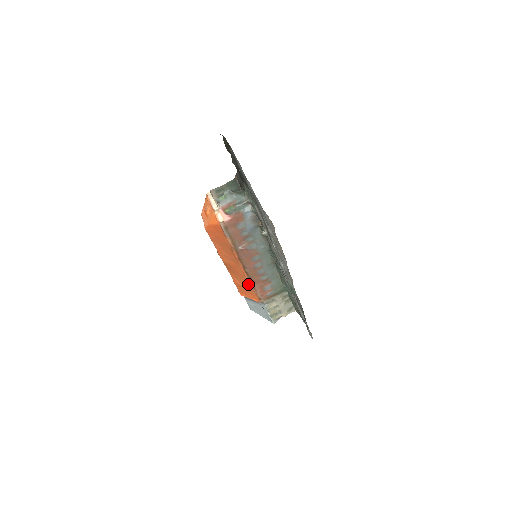
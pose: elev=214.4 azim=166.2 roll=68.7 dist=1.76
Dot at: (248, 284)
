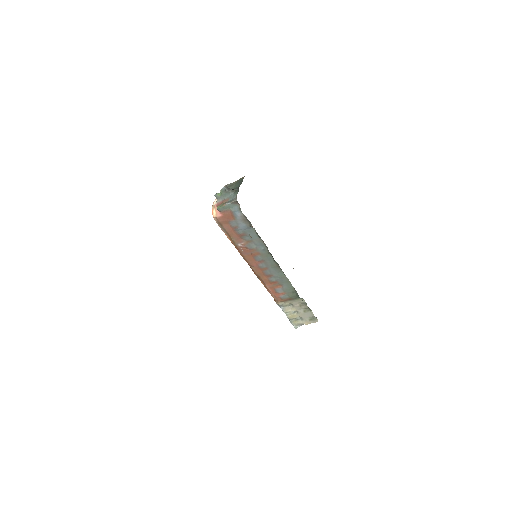
Dot at: occluded
